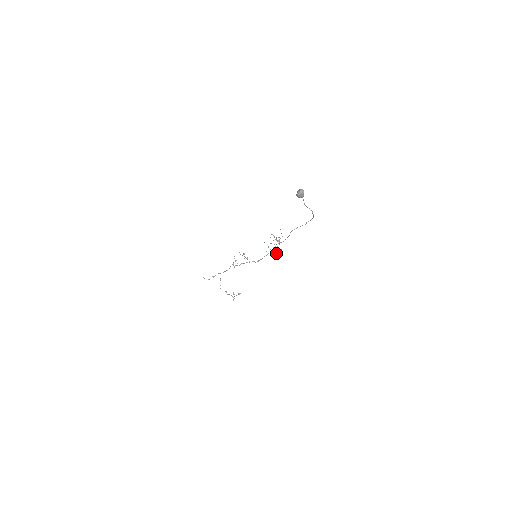
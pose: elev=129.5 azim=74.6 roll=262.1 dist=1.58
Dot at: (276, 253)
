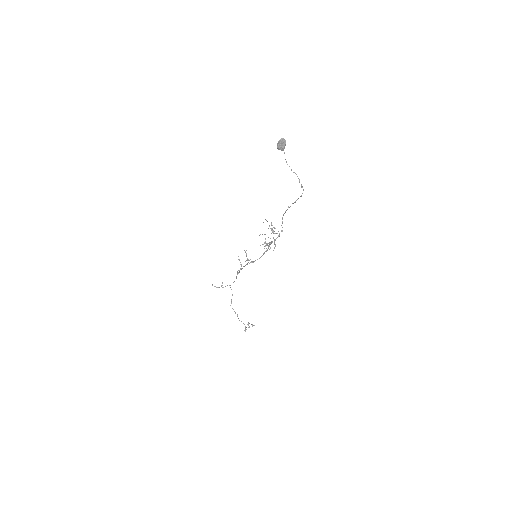
Dot at: (266, 244)
